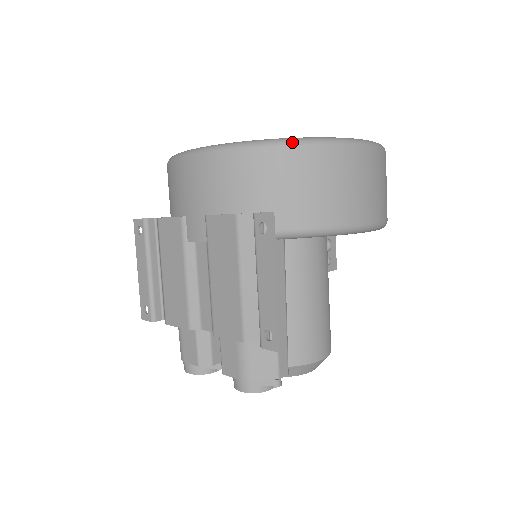
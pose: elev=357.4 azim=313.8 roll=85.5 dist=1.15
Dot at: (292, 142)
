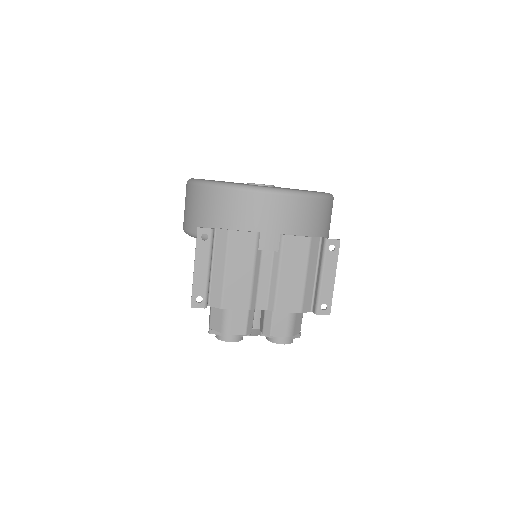
Dot at: (327, 196)
